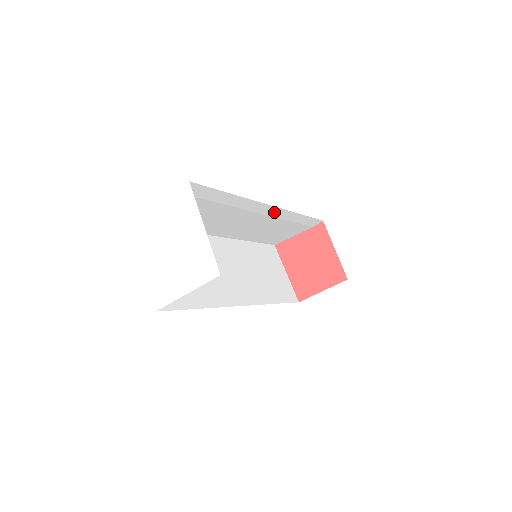
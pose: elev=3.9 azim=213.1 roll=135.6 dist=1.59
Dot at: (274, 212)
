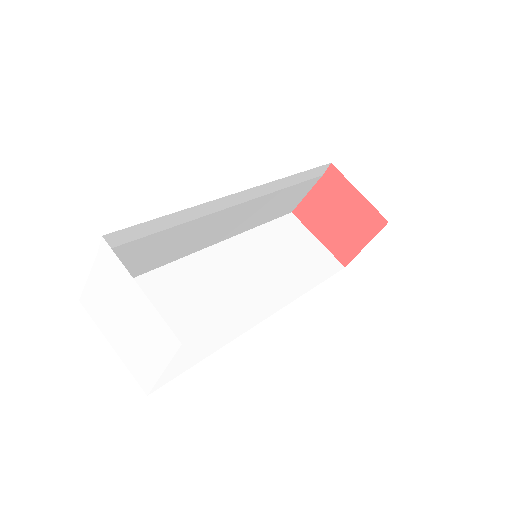
Dot at: (255, 193)
